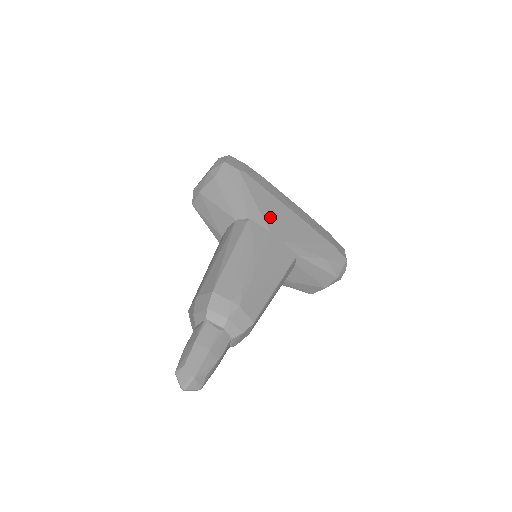
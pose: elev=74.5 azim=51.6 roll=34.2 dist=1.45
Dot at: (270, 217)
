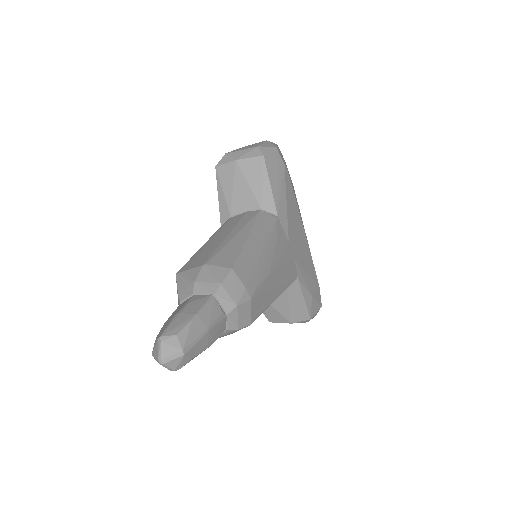
Dot at: (292, 226)
